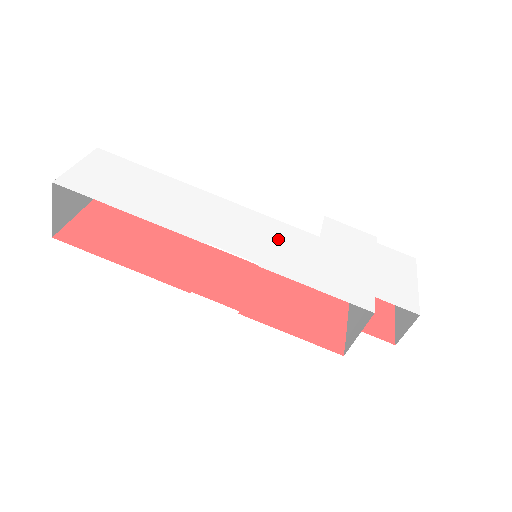
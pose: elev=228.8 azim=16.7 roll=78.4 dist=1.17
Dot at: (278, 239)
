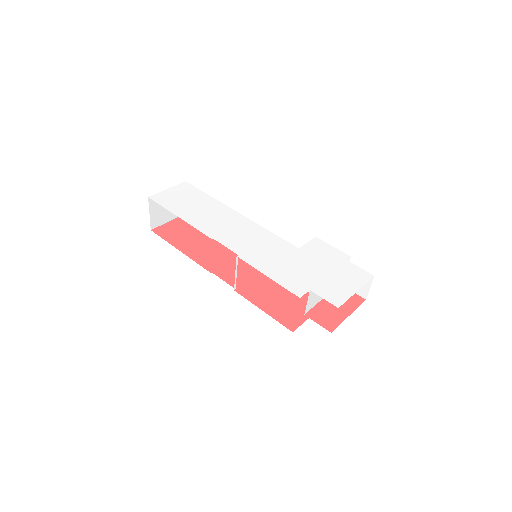
Dot at: (264, 244)
